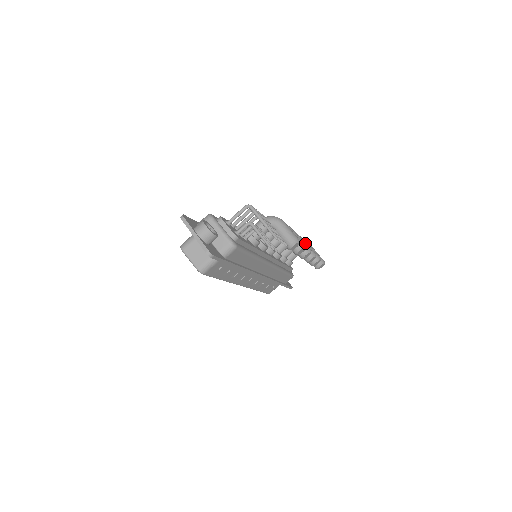
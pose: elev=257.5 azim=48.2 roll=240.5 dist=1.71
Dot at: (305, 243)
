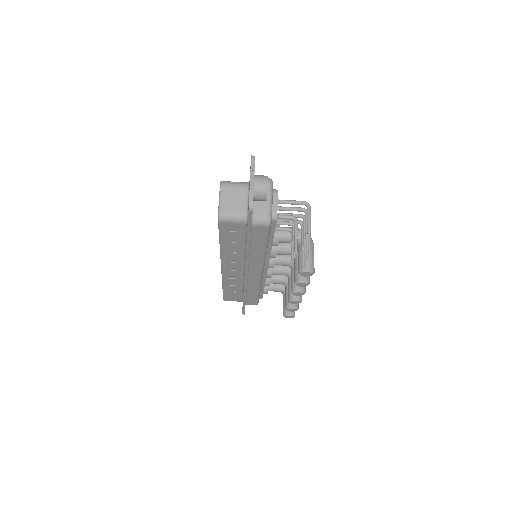
Dot at: occluded
